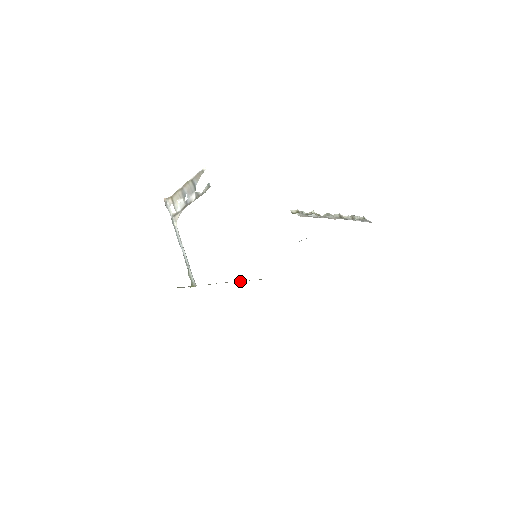
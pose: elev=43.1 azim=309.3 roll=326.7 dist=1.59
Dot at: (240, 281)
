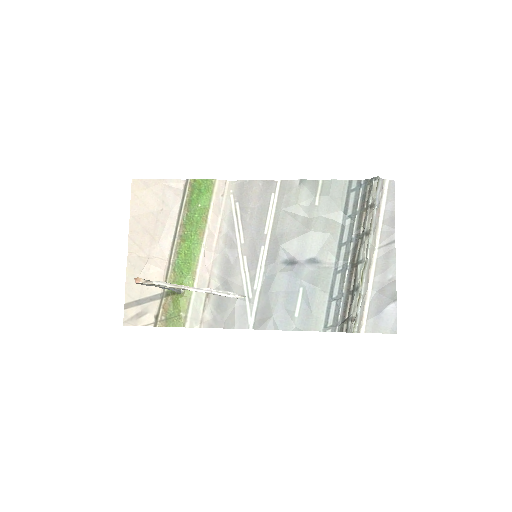
Dot at: (207, 228)
